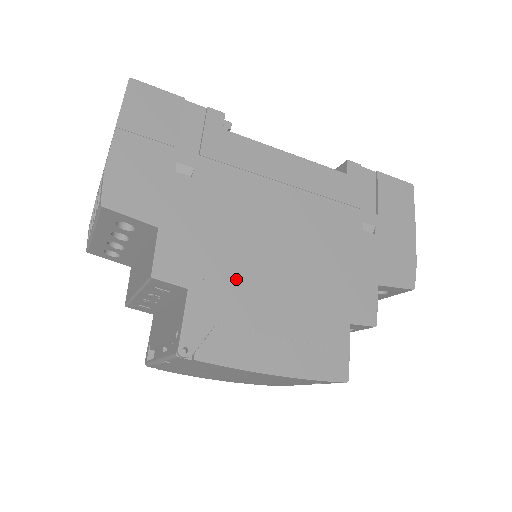
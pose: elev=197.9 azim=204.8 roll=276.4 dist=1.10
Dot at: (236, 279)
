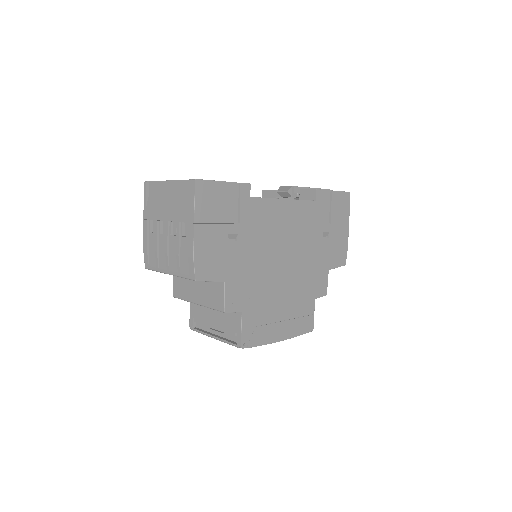
Dot at: (263, 297)
